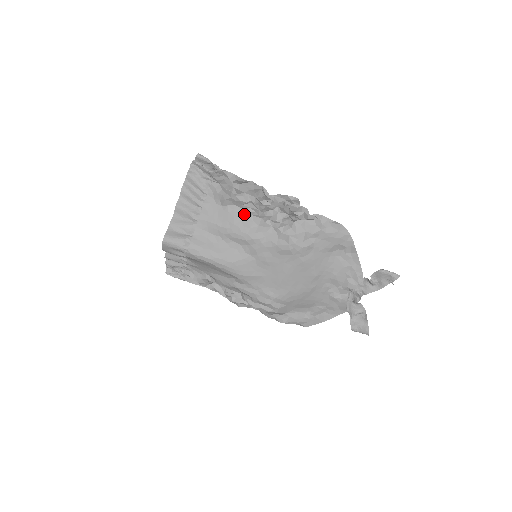
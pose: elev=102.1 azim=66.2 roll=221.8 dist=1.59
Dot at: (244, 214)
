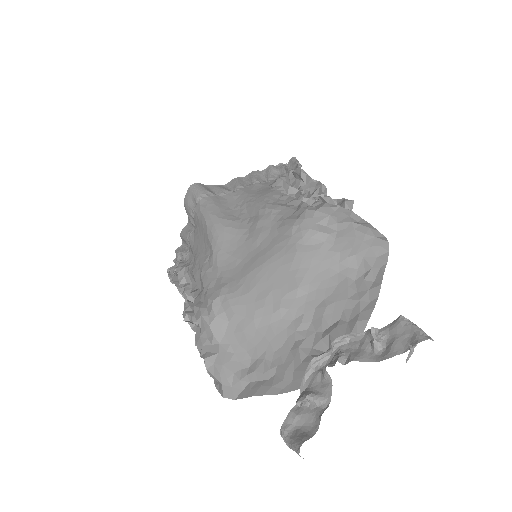
Dot at: (283, 195)
